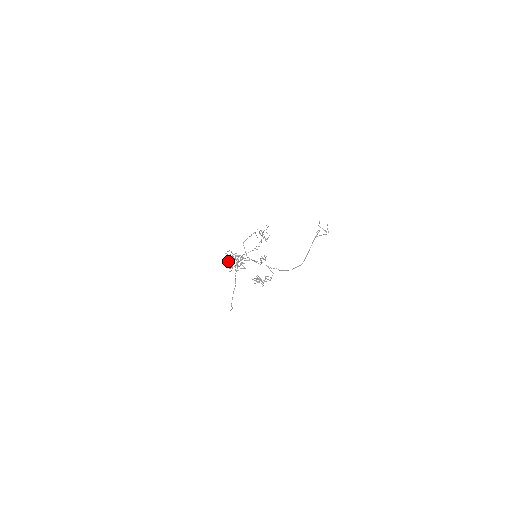
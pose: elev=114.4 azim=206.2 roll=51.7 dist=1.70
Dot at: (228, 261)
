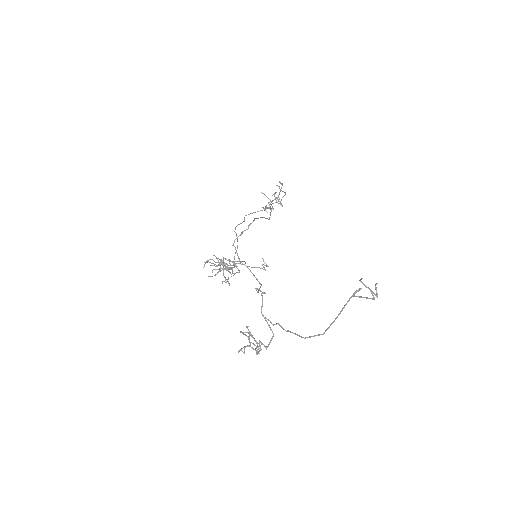
Dot at: (211, 265)
